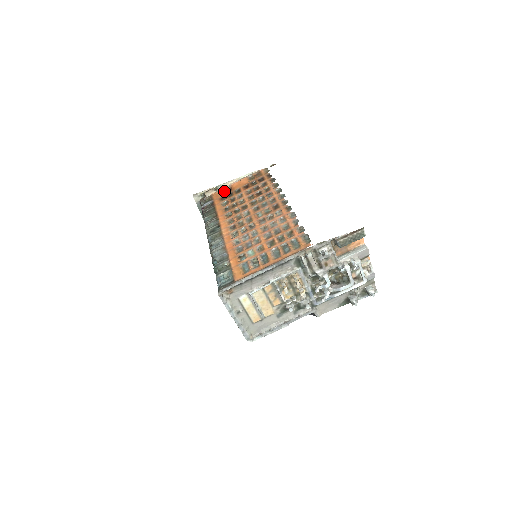
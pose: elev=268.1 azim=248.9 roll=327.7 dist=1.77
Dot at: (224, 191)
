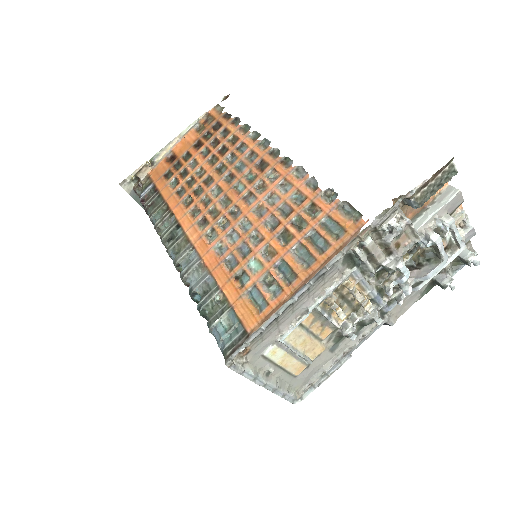
Dot at: (165, 163)
